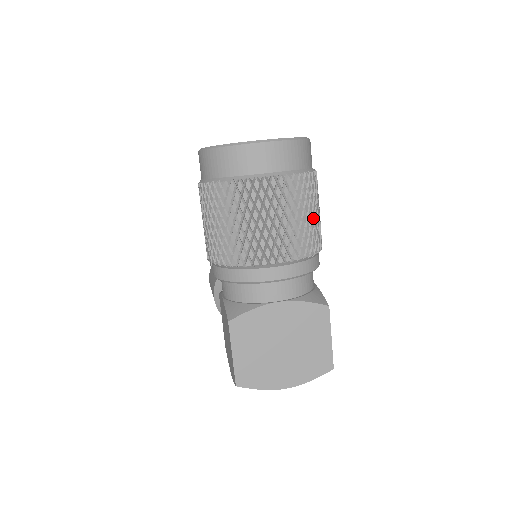
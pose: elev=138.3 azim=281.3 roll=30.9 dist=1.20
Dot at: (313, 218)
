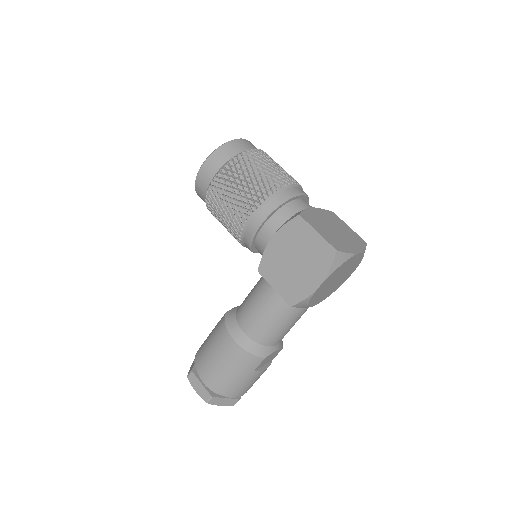
Dot at: occluded
